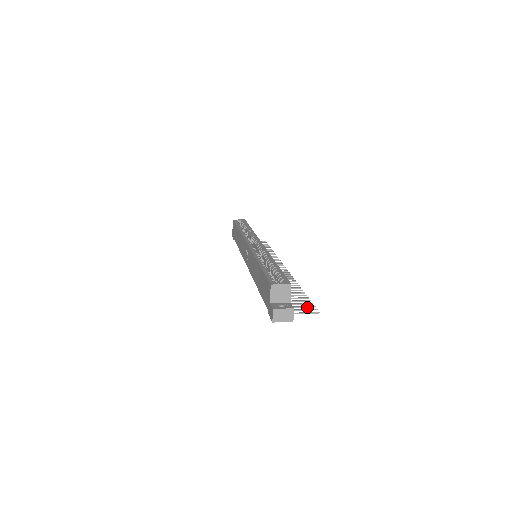
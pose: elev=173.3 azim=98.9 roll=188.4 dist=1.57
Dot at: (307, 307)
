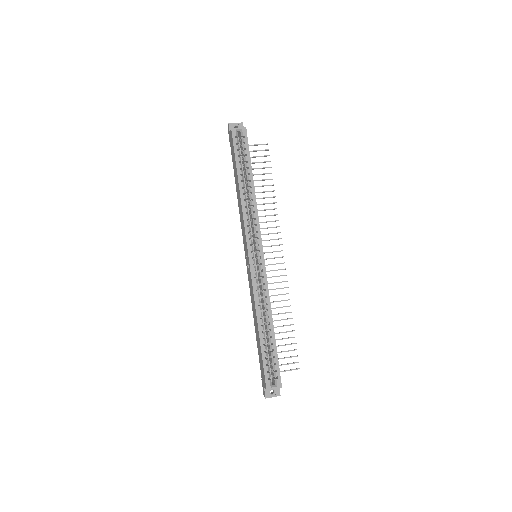
Dot at: occluded
